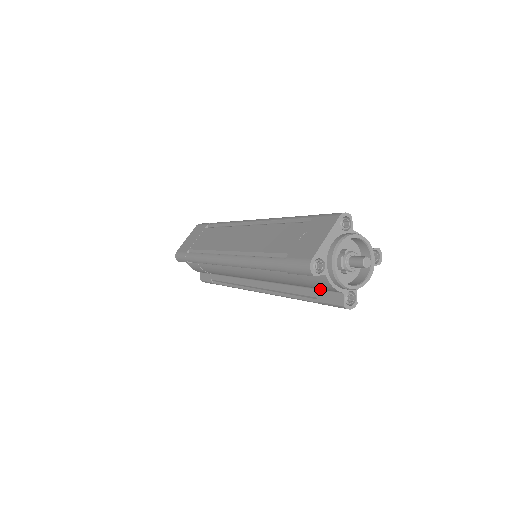
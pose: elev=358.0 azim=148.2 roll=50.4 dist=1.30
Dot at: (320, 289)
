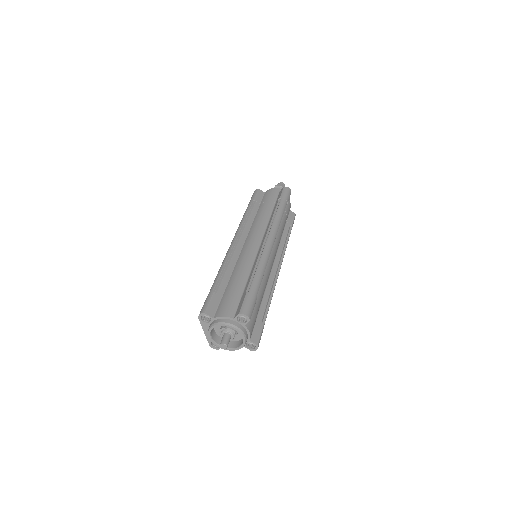
Dot at: occluded
